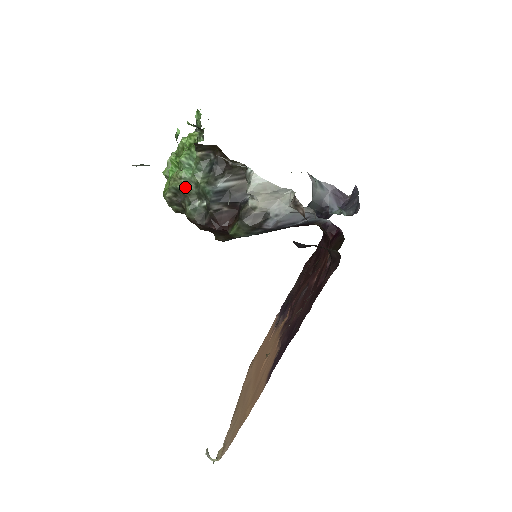
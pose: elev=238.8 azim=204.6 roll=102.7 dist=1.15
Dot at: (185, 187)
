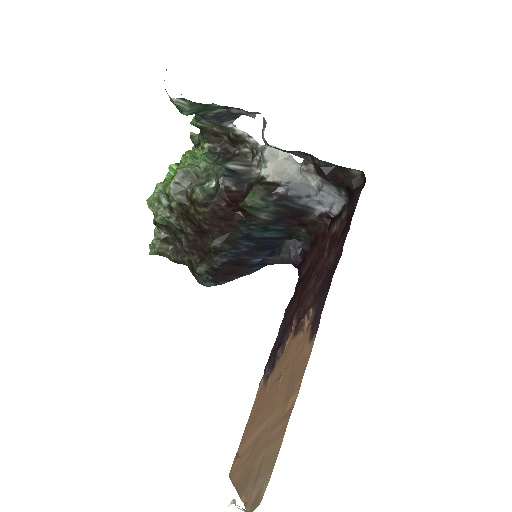
Dot at: (194, 169)
